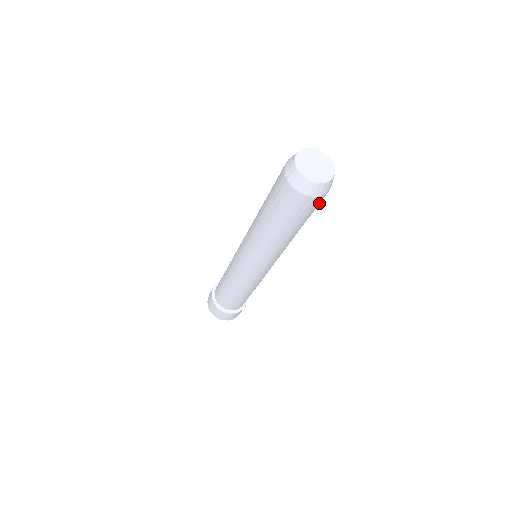
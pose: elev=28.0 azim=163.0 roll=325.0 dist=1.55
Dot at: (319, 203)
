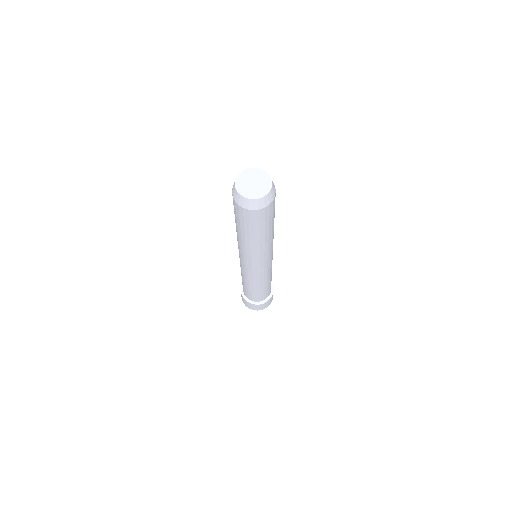
Dot at: (254, 219)
